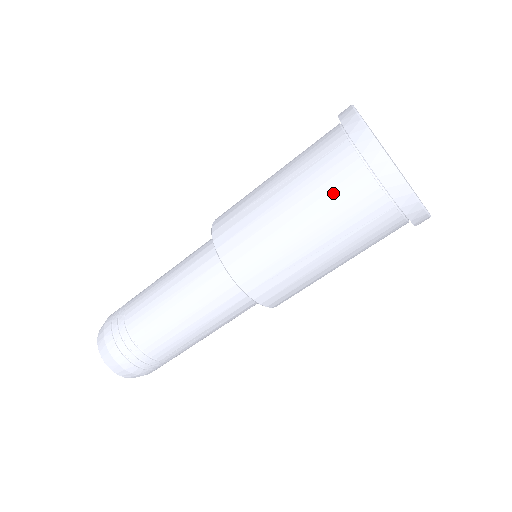
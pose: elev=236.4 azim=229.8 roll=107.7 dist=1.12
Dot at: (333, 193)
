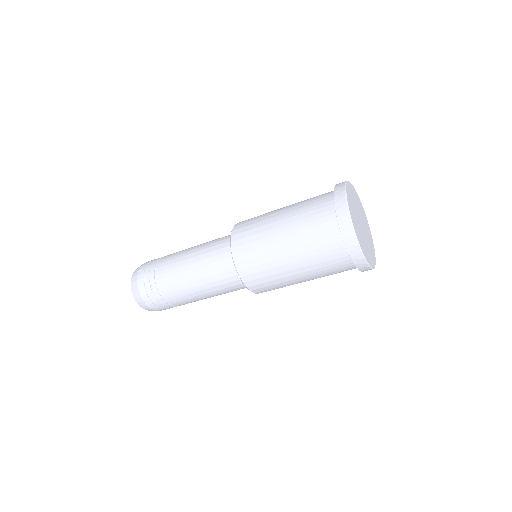
Dot at: occluded
